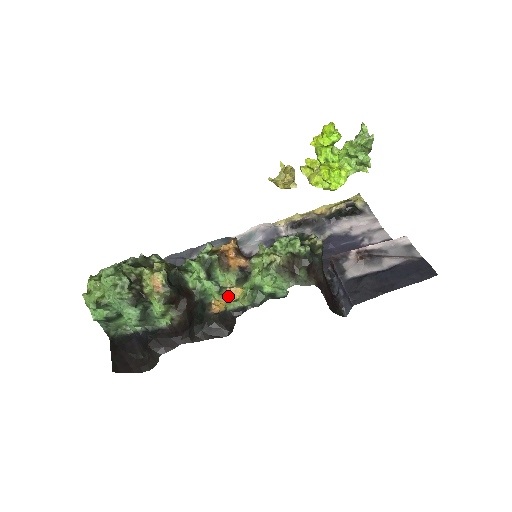
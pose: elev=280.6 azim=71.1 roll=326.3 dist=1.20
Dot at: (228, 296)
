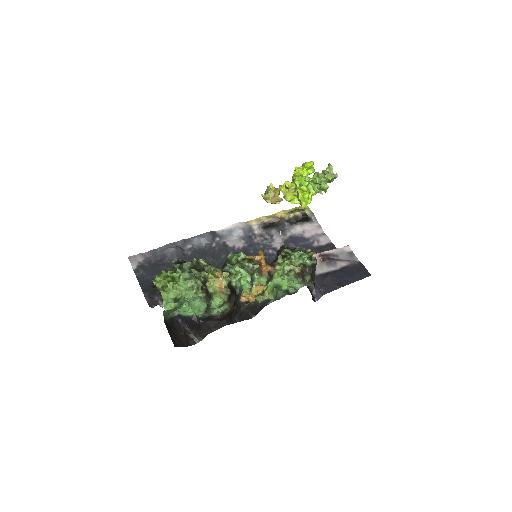
Dot at: (254, 290)
